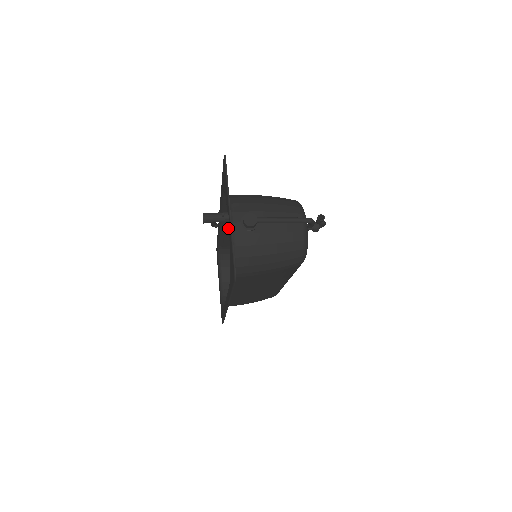
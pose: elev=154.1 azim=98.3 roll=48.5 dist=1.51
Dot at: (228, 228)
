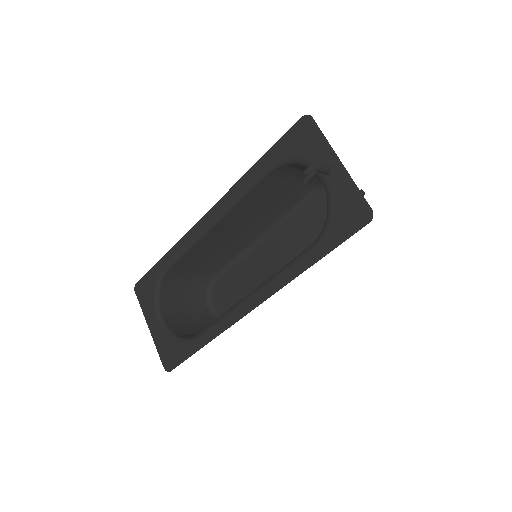
Dot at: (212, 231)
